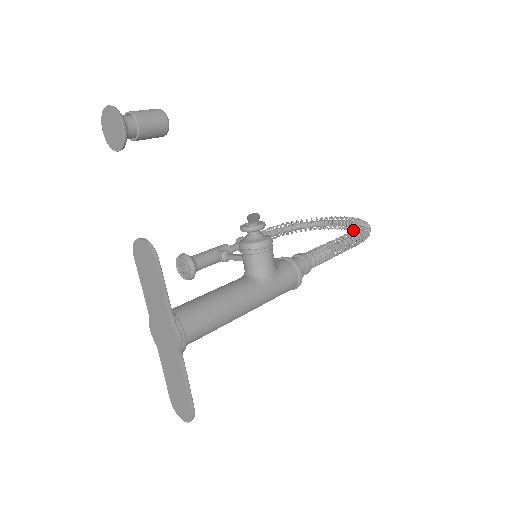
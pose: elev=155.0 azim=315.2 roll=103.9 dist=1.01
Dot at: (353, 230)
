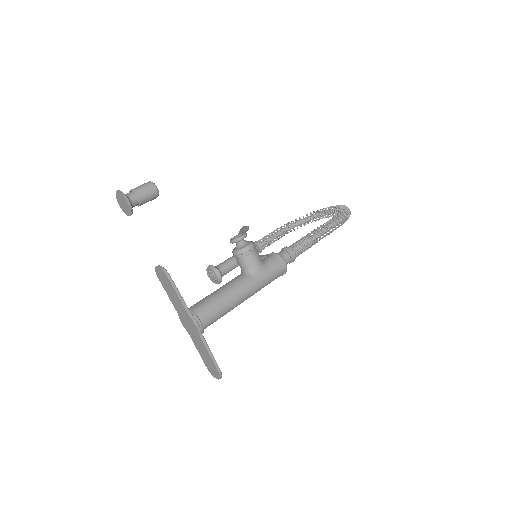
Dot at: (332, 217)
